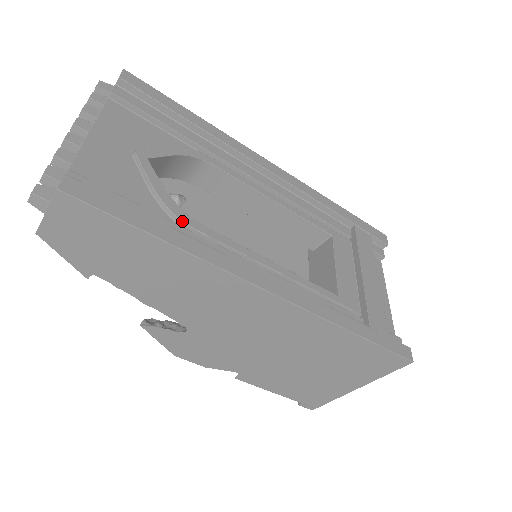
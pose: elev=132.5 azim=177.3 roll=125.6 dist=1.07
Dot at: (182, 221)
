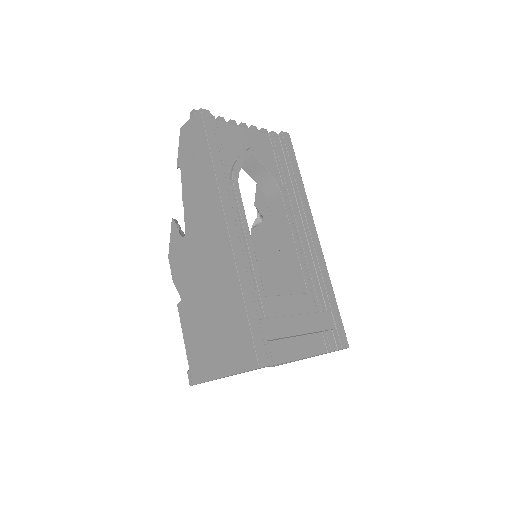
Dot at: (232, 176)
